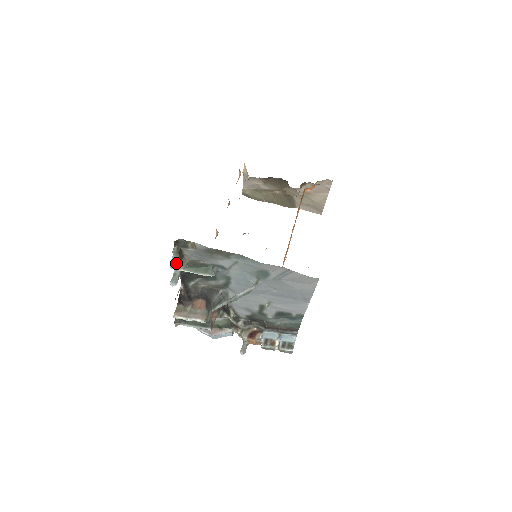
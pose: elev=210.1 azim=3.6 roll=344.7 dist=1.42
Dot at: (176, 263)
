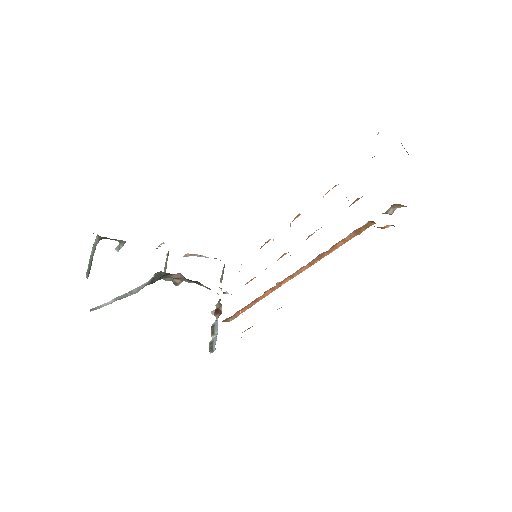
Dot at: (94, 246)
